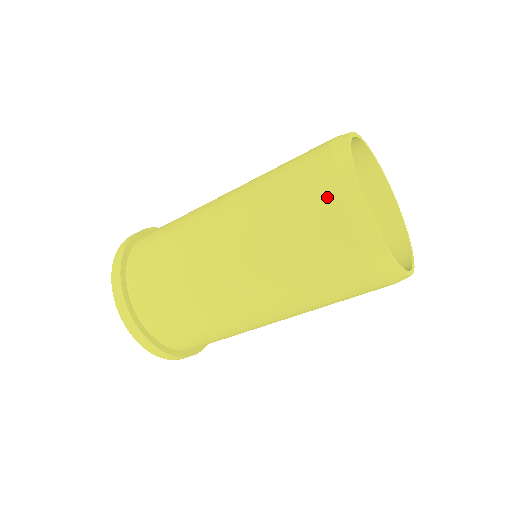
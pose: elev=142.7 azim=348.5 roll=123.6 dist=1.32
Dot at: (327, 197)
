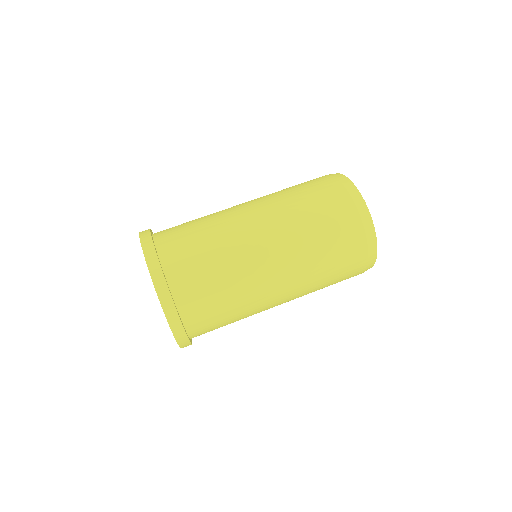
Dot at: (354, 226)
